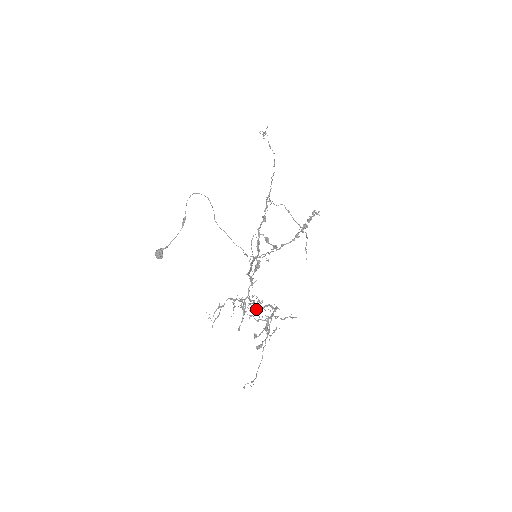
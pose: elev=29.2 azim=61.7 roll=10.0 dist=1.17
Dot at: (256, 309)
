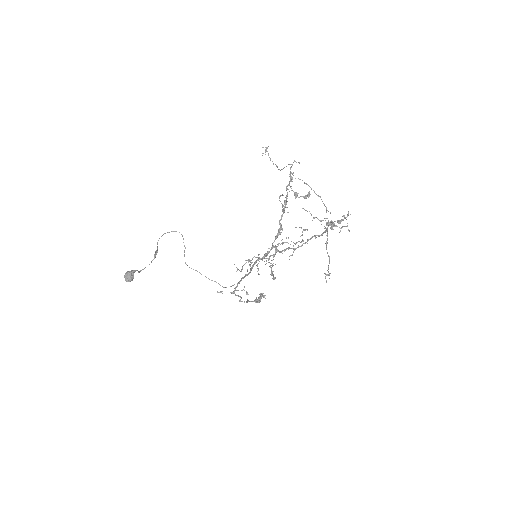
Dot at: (296, 248)
